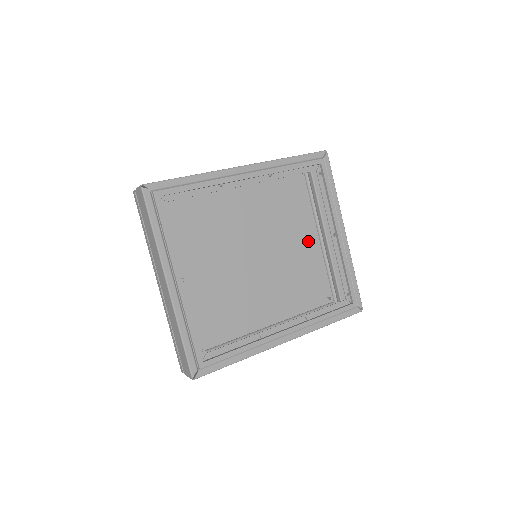
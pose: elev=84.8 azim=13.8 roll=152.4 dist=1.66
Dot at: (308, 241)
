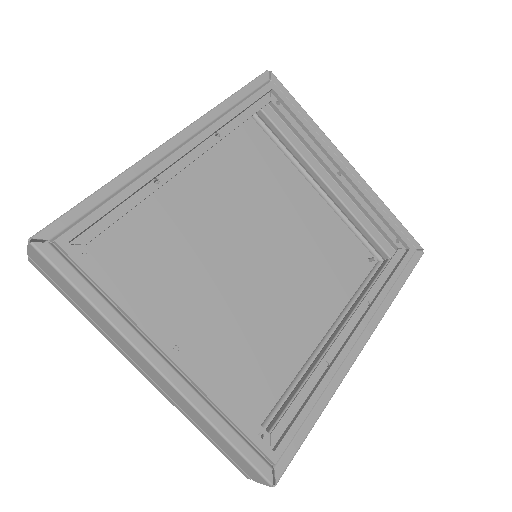
Dot at: (306, 202)
